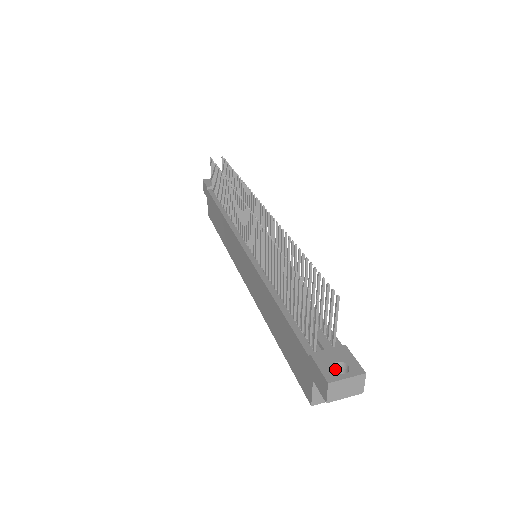
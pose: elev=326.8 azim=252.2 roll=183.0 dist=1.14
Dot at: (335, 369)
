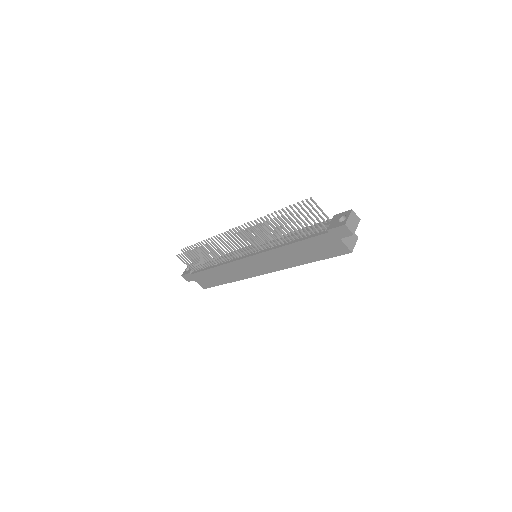
Dot at: occluded
